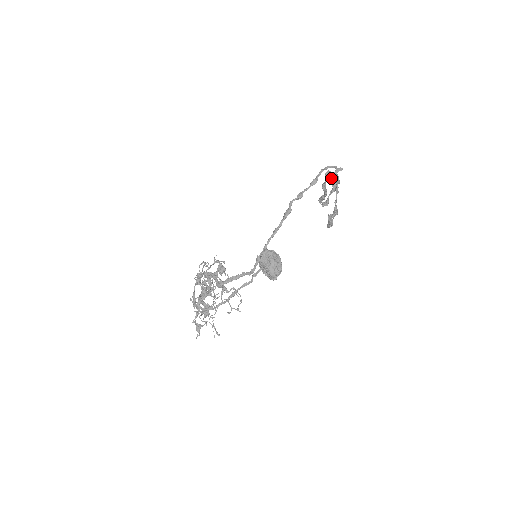
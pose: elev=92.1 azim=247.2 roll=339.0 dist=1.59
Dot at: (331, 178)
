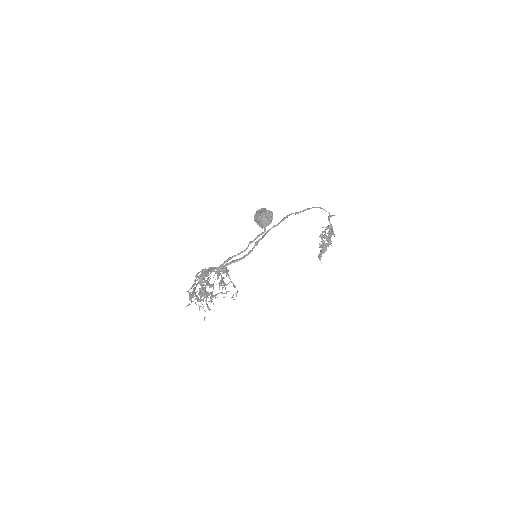
Dot at: occluded
